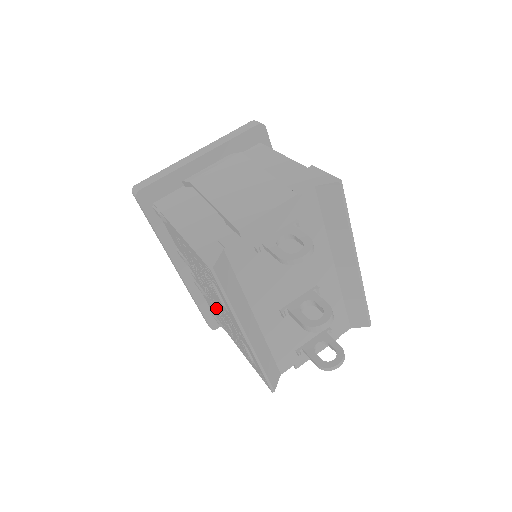
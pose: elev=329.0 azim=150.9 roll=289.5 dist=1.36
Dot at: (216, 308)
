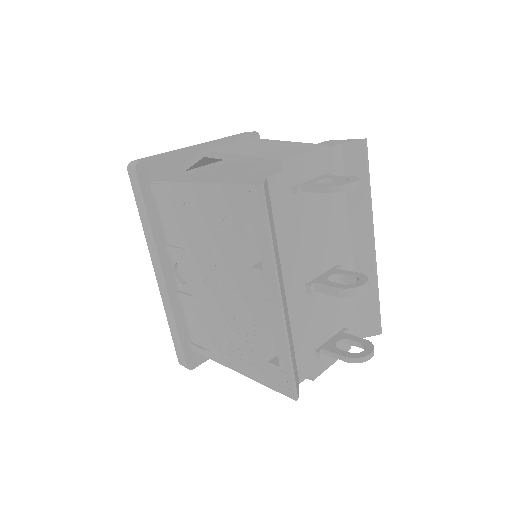
Dot at: (216, 308)
